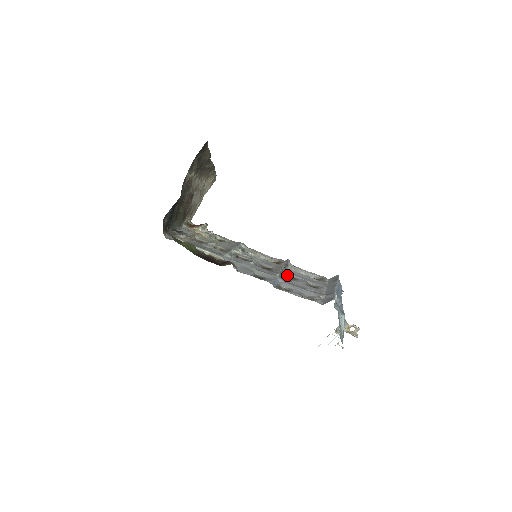
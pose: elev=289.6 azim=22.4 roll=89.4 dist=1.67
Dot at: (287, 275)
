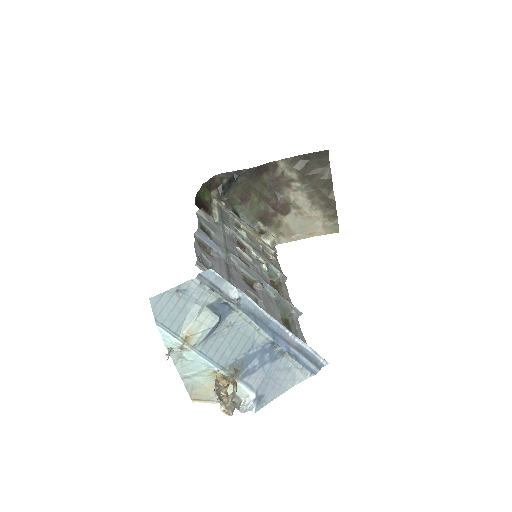
Dot at: (253, 283)
